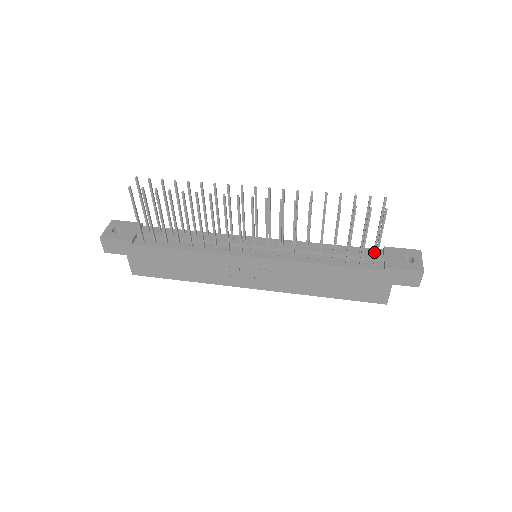
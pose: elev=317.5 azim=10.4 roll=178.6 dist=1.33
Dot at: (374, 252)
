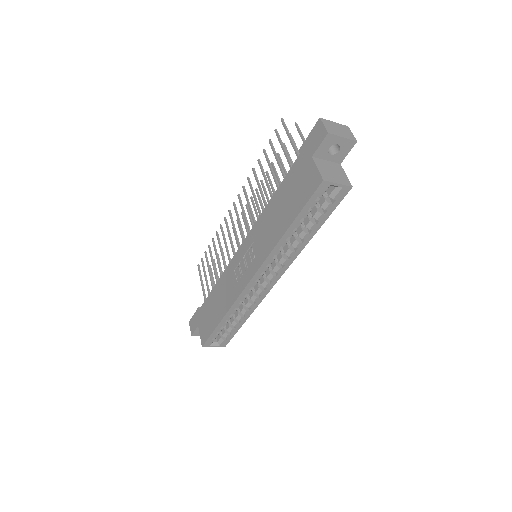
Dot at: occluded
